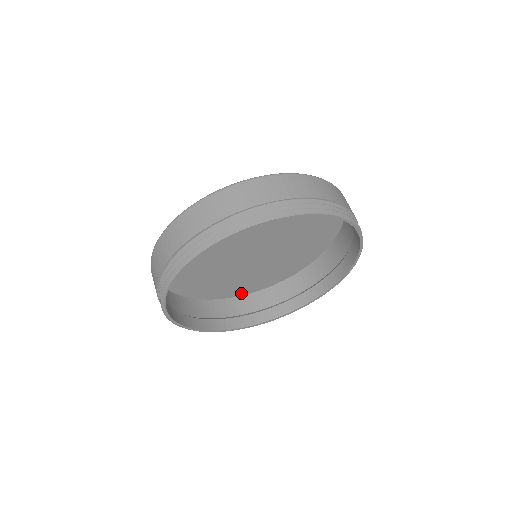
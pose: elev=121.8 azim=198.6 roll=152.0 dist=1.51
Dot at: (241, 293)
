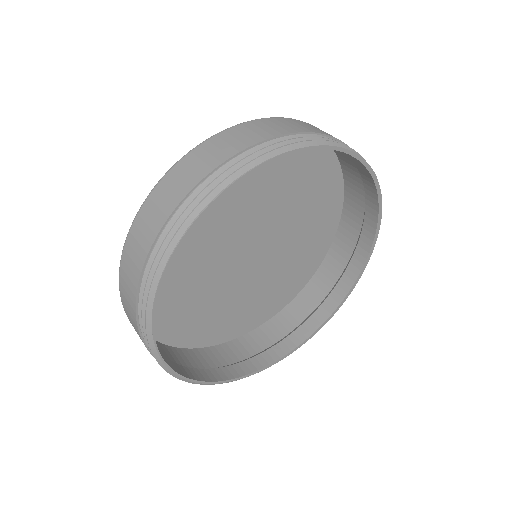
Dot at: (287, 300)
